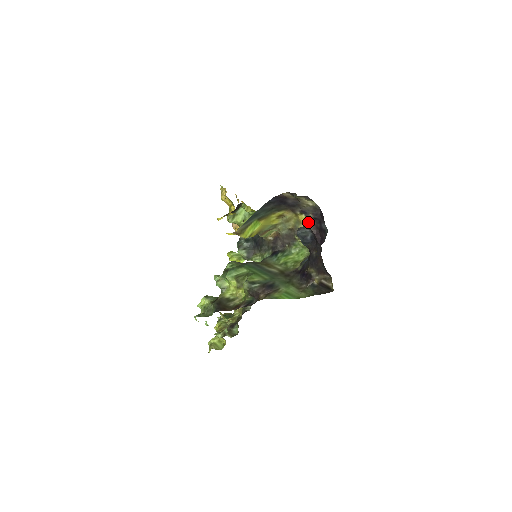
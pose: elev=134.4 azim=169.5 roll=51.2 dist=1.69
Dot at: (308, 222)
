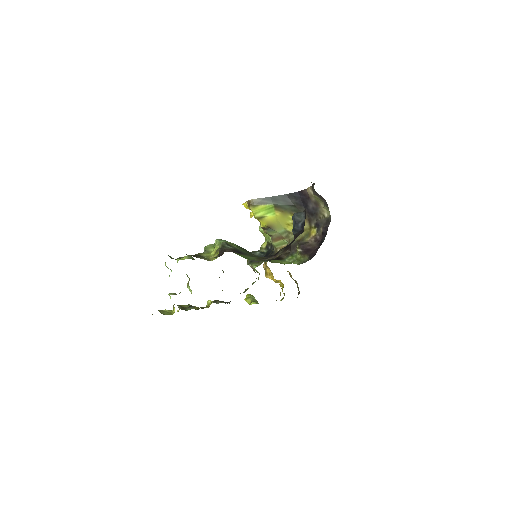
Dot at: (316, 237)
